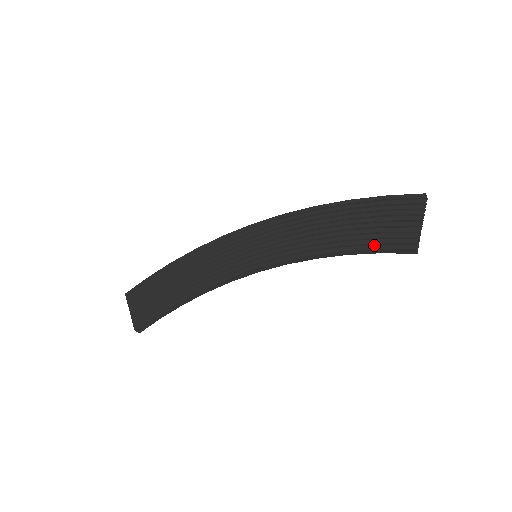
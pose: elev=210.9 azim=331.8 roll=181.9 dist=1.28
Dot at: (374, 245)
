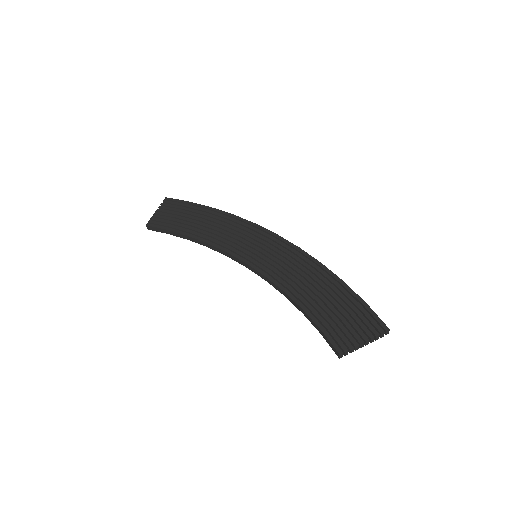
Dot at: (322, 325)
